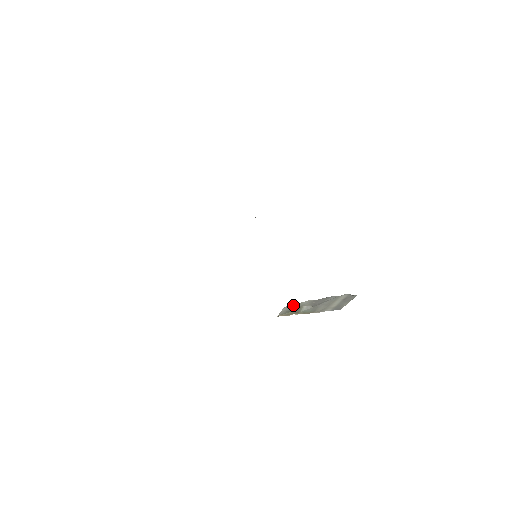
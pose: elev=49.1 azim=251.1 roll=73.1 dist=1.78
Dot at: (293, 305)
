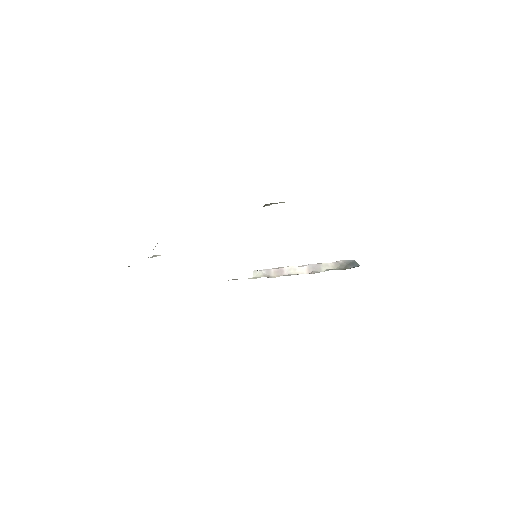
Dot at: occluded
